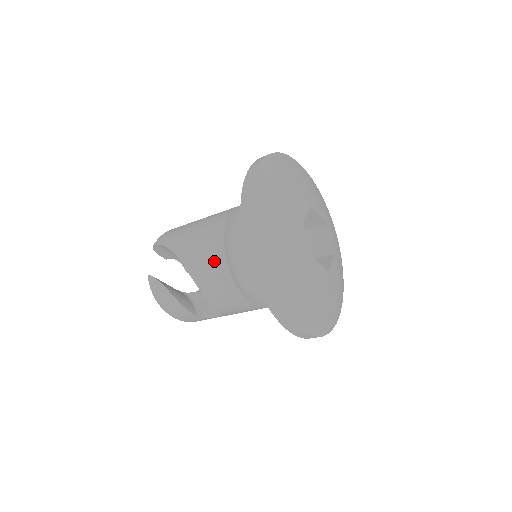
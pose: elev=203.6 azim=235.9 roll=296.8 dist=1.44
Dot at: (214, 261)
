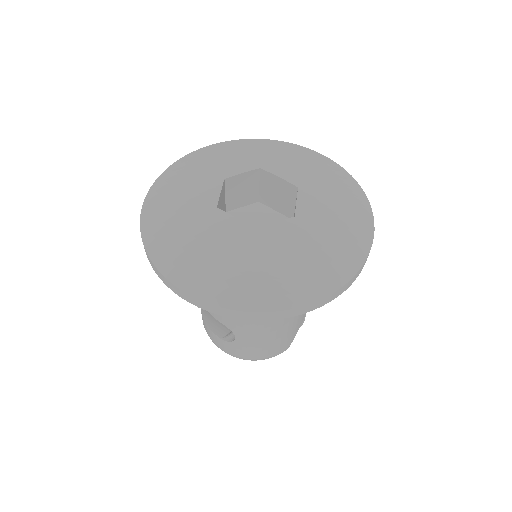
Dot at: occluded
